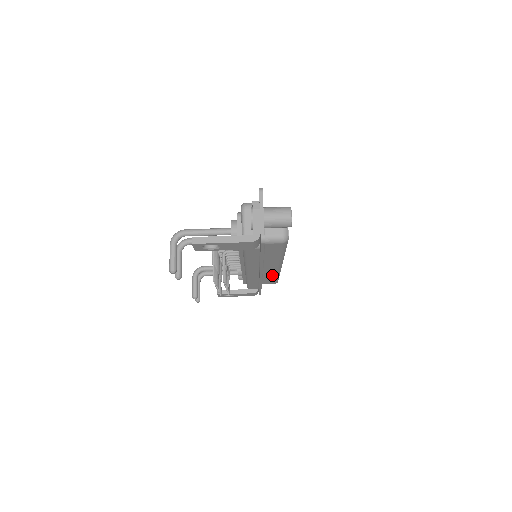
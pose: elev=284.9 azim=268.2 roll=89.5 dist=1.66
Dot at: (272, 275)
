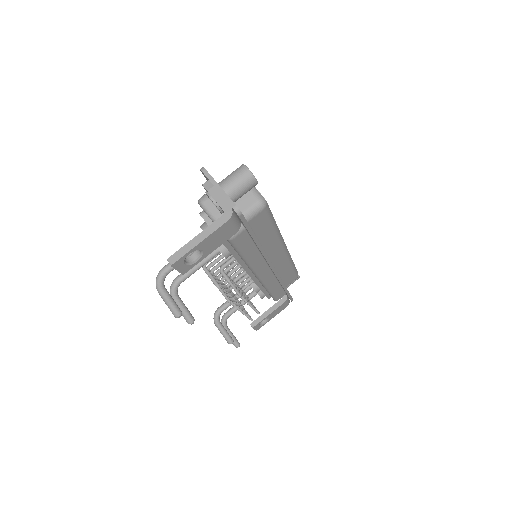
Dot at: (286, 267)
